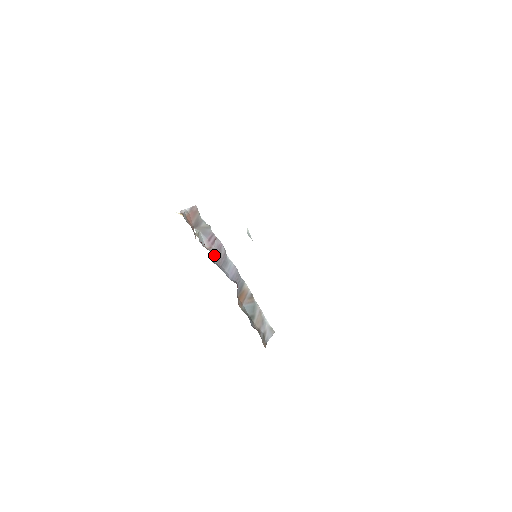
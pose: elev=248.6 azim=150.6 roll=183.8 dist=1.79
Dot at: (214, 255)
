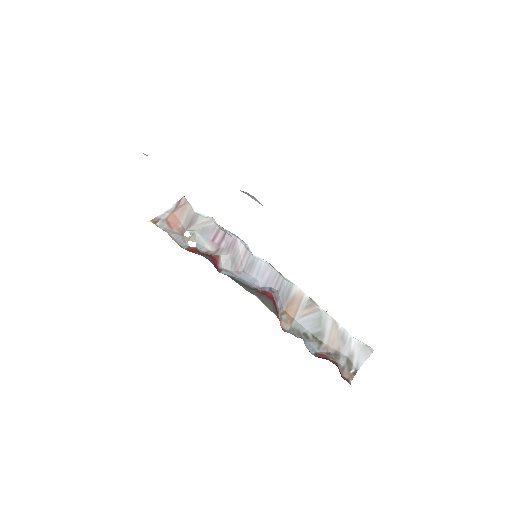
Dot at: (224, 259)
